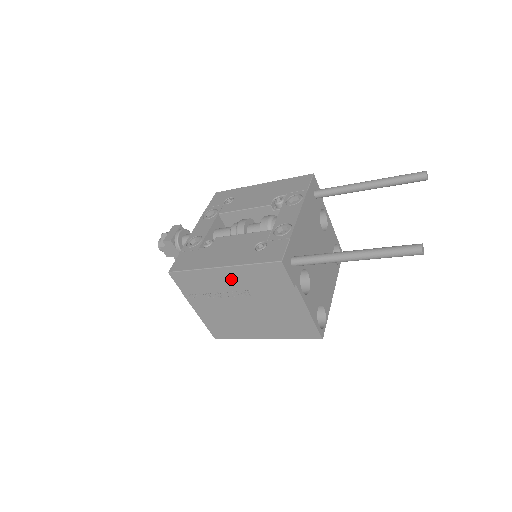
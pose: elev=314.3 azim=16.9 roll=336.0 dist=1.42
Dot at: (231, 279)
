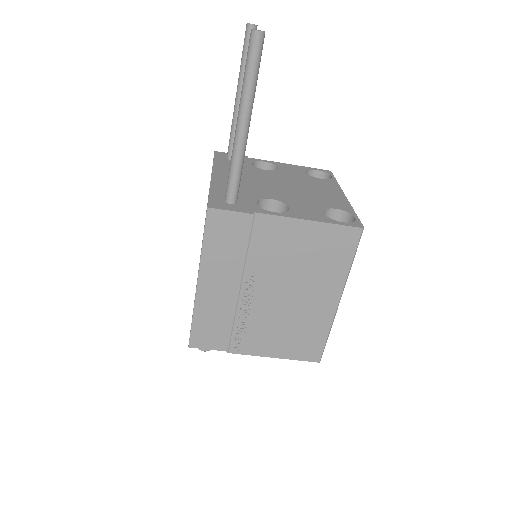
Dot at: (219, 283)
